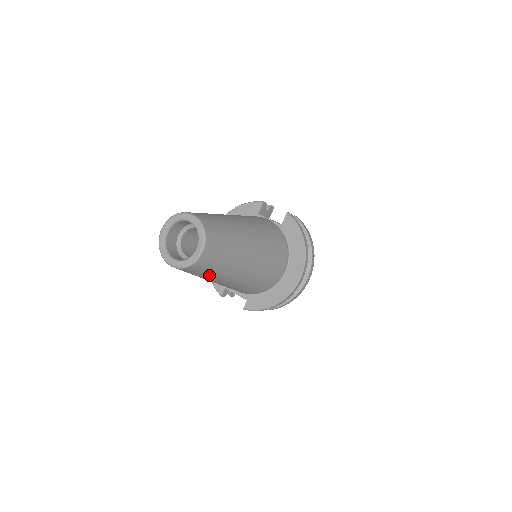
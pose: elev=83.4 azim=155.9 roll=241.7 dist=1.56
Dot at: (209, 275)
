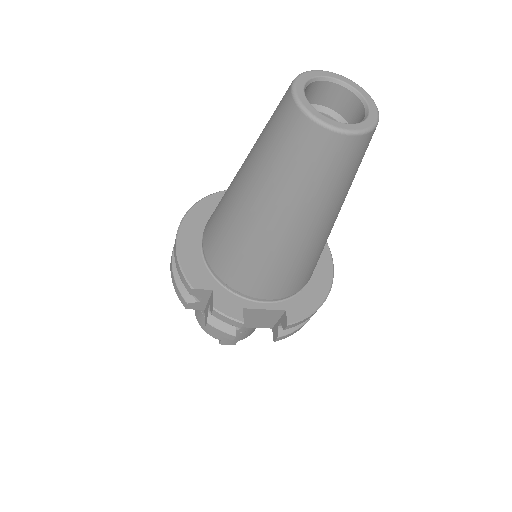
Dot at: (348, 183)
